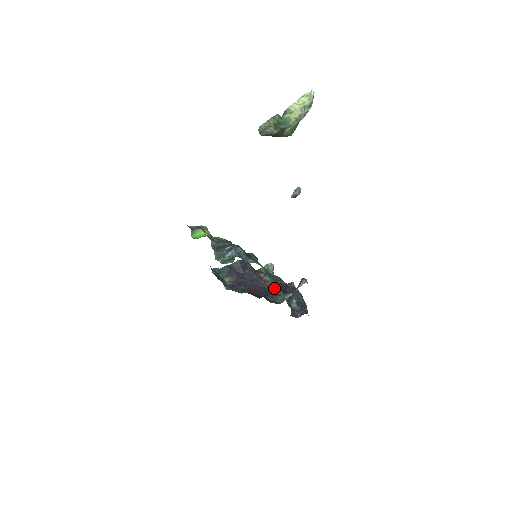
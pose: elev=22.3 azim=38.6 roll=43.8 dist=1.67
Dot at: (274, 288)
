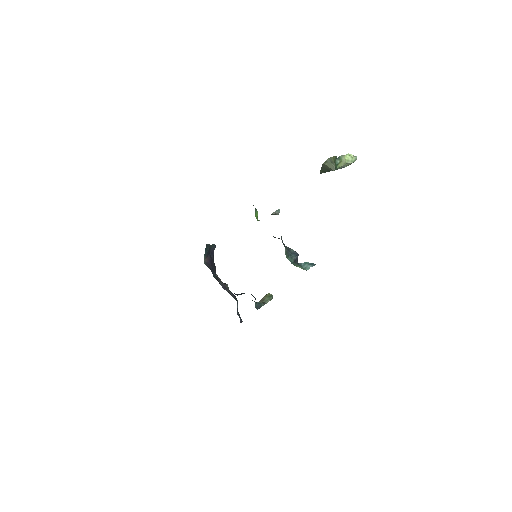
Dot at: (224, 285)
